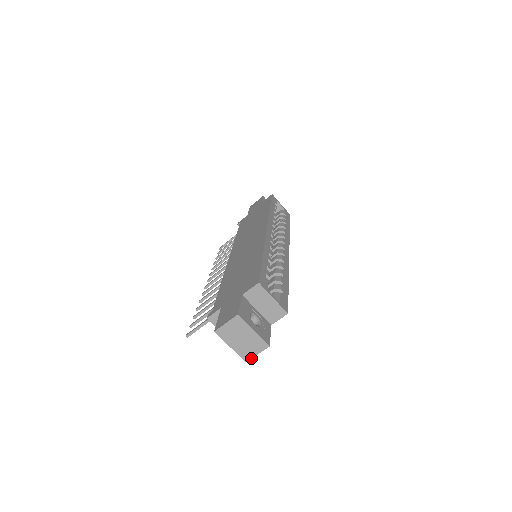
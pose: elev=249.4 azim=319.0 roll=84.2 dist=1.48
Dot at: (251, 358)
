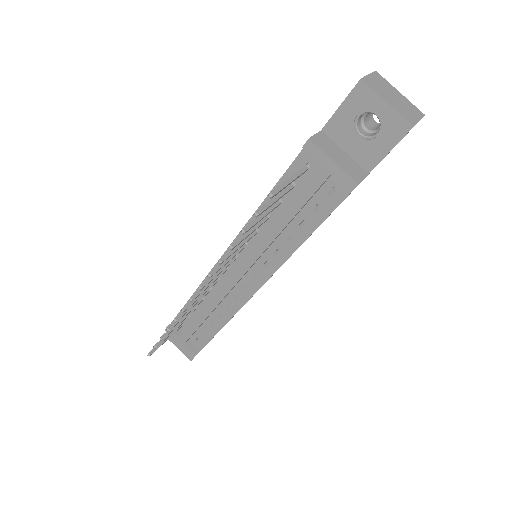
Dot at: (416, 123)
